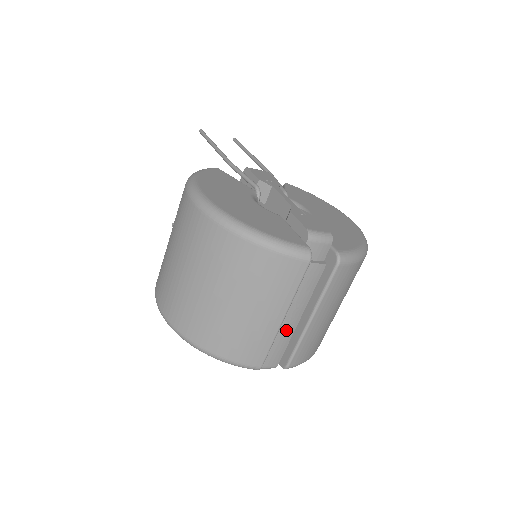
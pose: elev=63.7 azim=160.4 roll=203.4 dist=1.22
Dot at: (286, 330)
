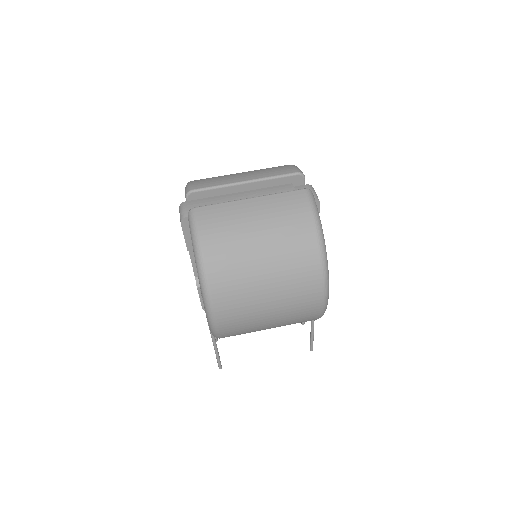
Dot at: occluded
